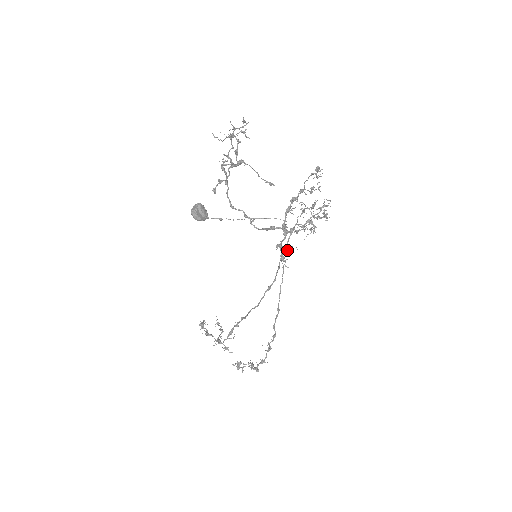
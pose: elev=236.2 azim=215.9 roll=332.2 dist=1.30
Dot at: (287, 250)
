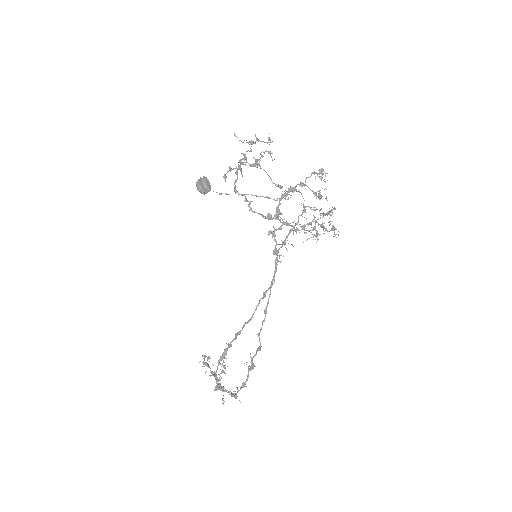
Dot at: (282, 243)
